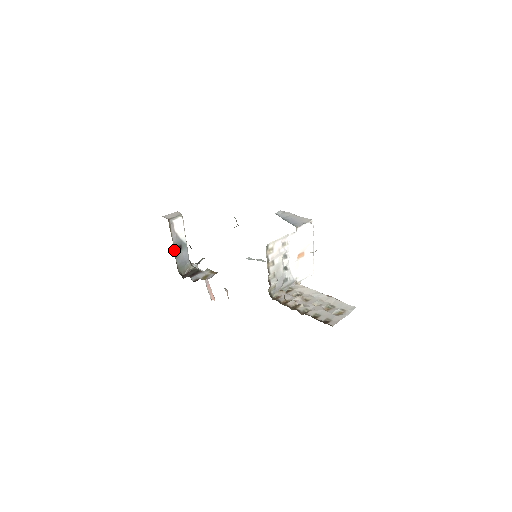
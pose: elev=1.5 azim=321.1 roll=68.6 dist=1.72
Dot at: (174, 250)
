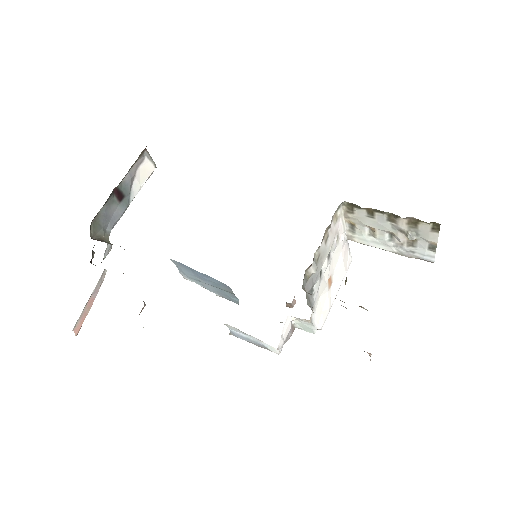
Dot at: (114, 190)
